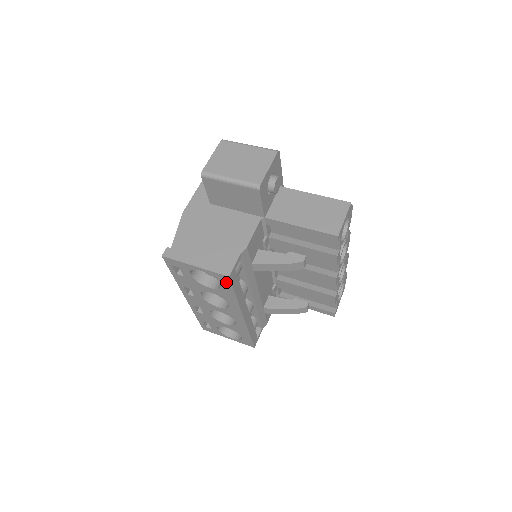
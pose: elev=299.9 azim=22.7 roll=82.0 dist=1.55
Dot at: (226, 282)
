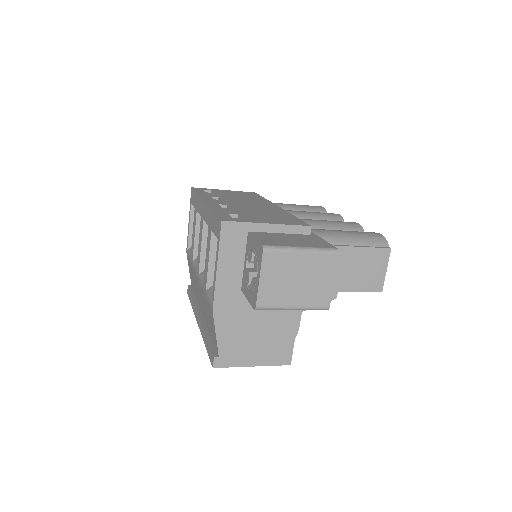
Dot at: occluded
